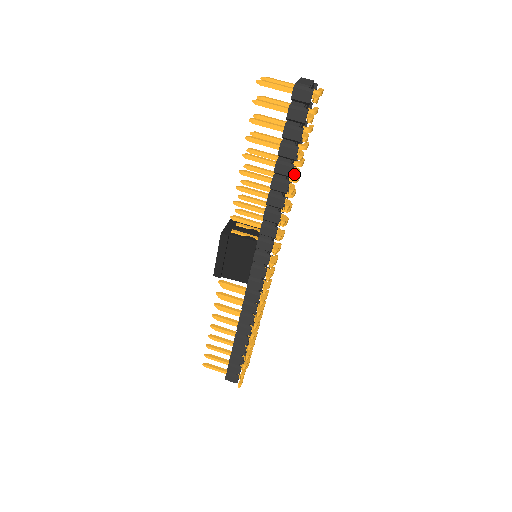
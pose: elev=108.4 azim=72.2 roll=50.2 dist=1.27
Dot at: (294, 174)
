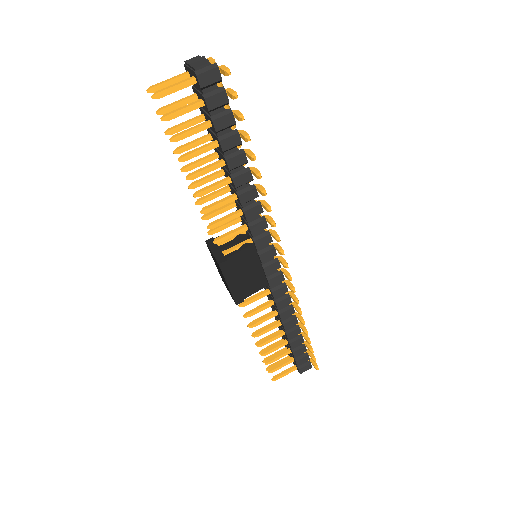
Dot at: (252, 157)
